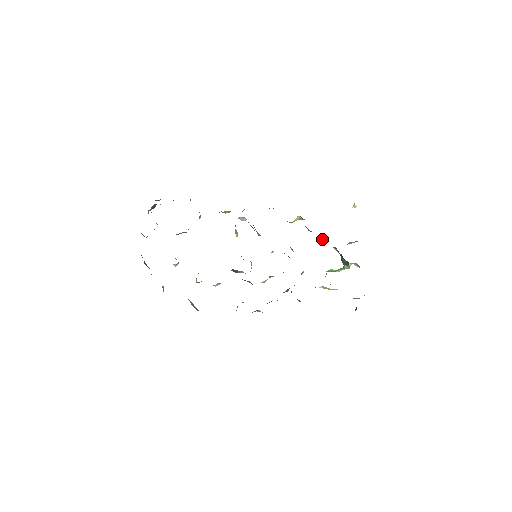
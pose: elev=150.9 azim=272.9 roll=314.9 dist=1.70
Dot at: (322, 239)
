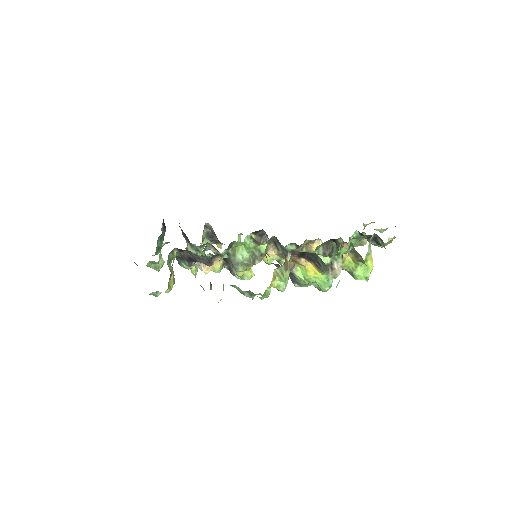
Dot at: occluded
